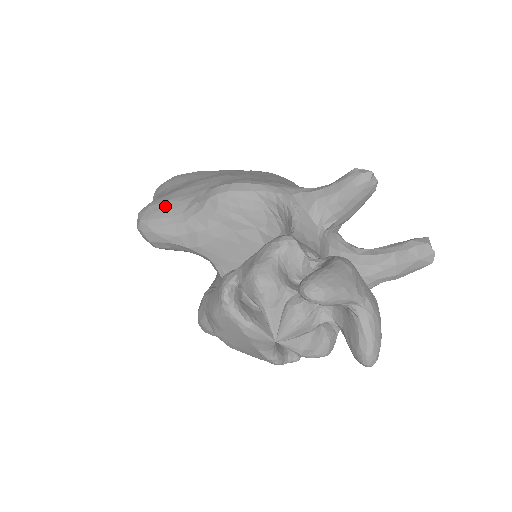
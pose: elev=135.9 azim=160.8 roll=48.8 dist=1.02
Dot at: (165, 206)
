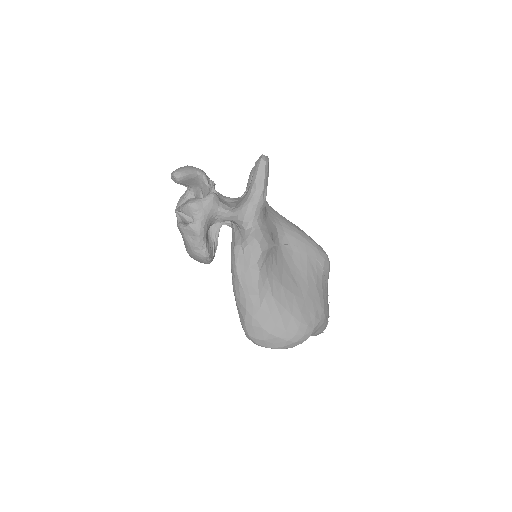
Dot at: occluded
